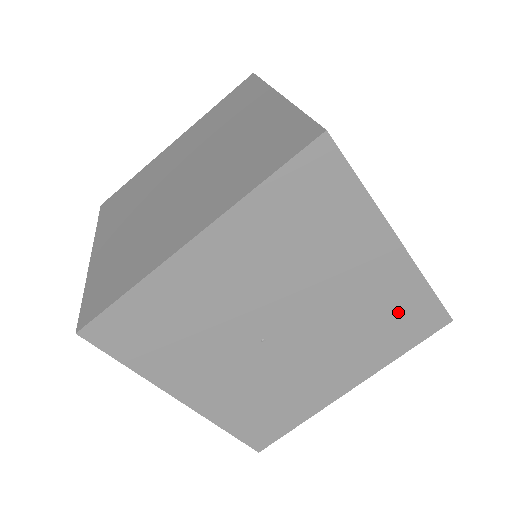
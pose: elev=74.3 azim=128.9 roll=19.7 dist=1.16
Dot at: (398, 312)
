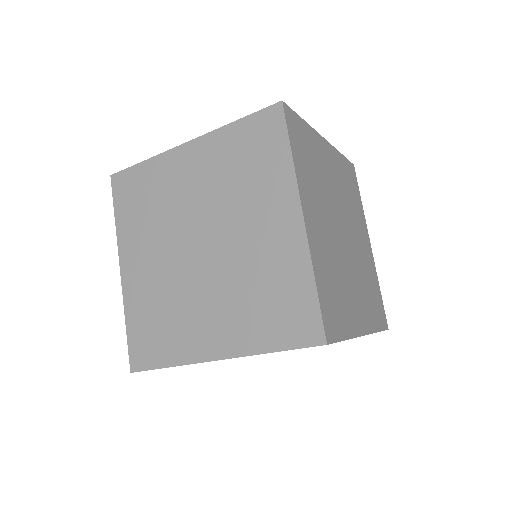
Dot at: occluded
